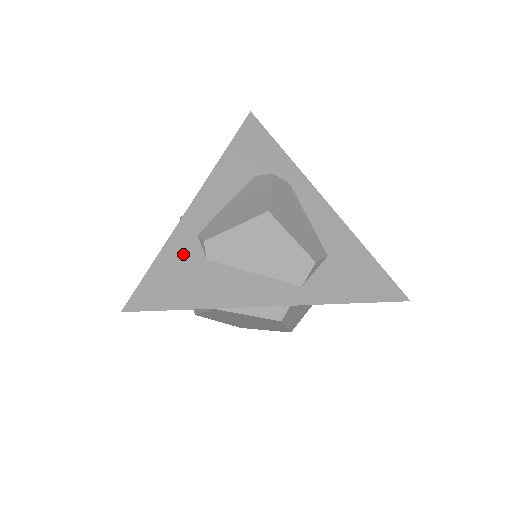
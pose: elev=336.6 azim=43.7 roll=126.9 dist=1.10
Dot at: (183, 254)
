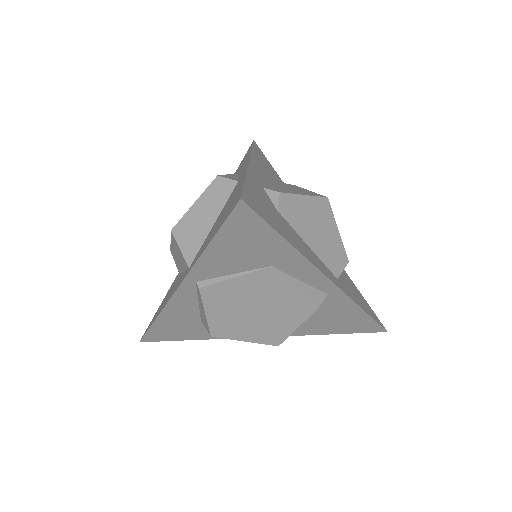
Dot at: (262, 193)
